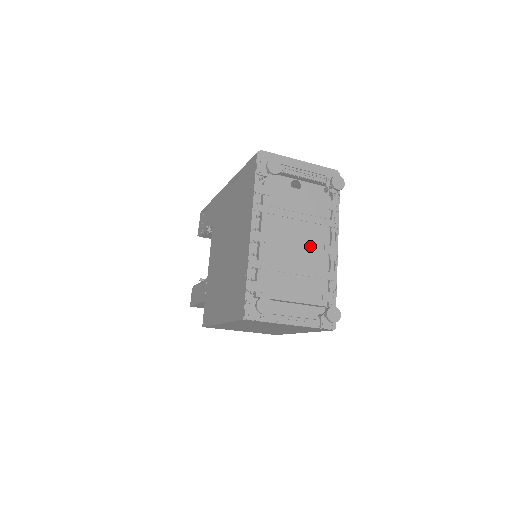
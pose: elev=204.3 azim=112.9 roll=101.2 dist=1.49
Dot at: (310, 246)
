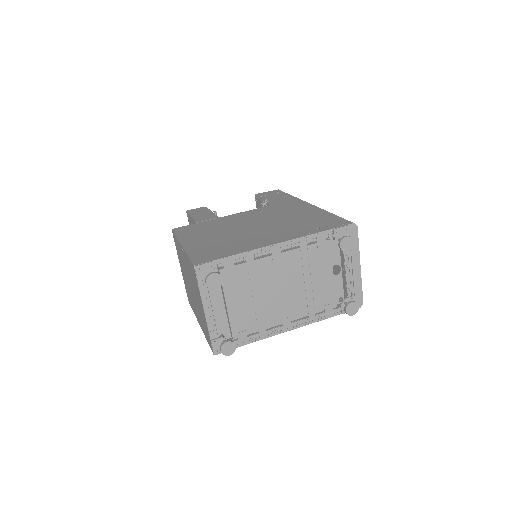
Dot at: (284, 303)
